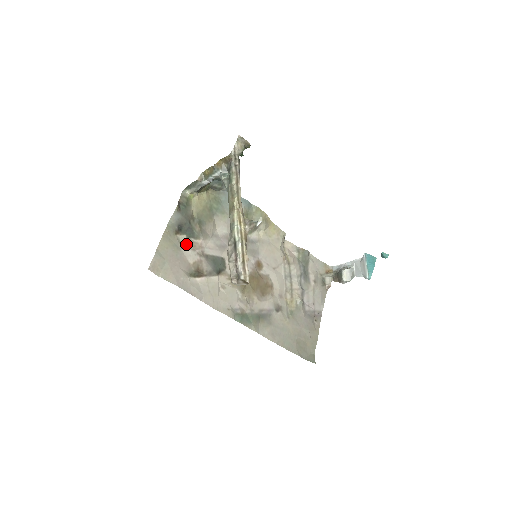
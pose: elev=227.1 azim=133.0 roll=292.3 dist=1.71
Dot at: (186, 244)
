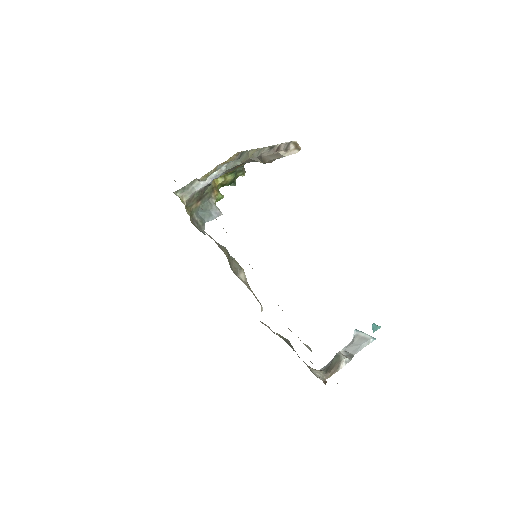
Dot at: occluded
